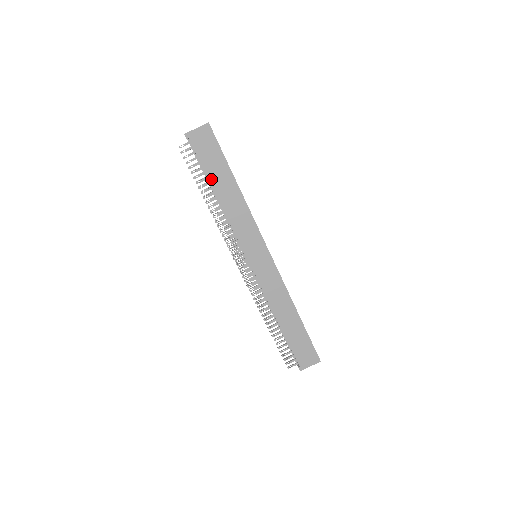
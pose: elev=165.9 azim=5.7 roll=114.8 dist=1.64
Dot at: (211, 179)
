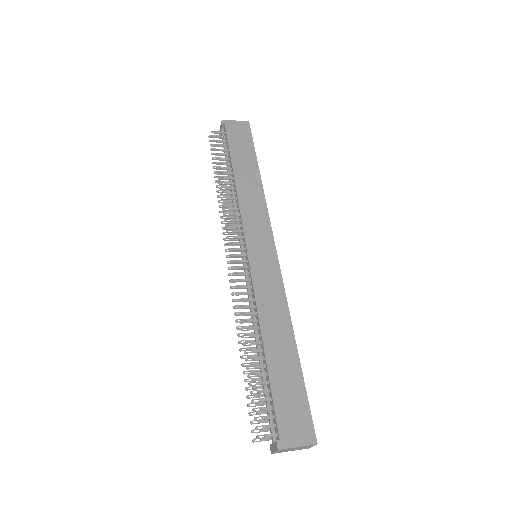
Dot at: (233, 160)
